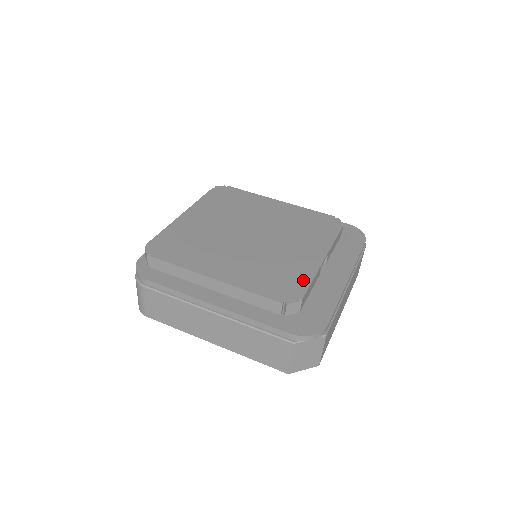
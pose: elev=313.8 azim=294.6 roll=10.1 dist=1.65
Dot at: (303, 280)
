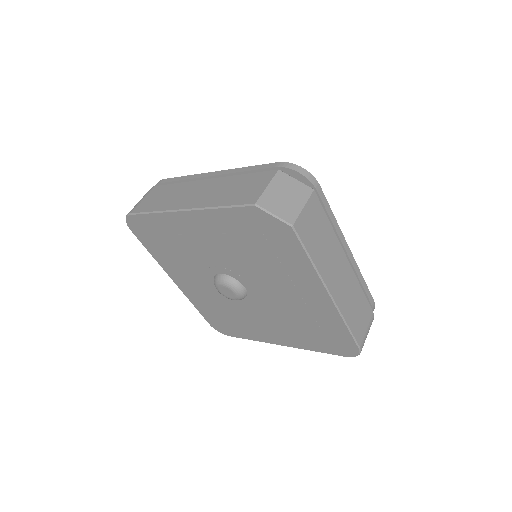
Dot at: occluded
